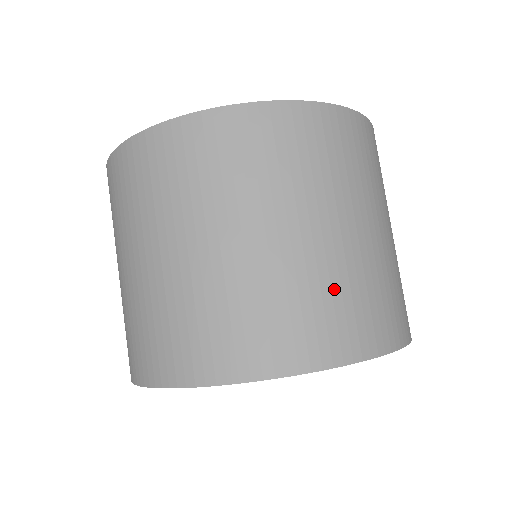
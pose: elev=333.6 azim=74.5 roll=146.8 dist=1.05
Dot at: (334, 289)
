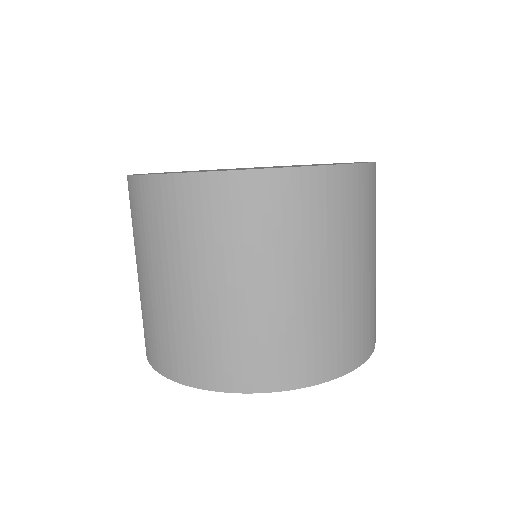
Dot at: (289, 333)
